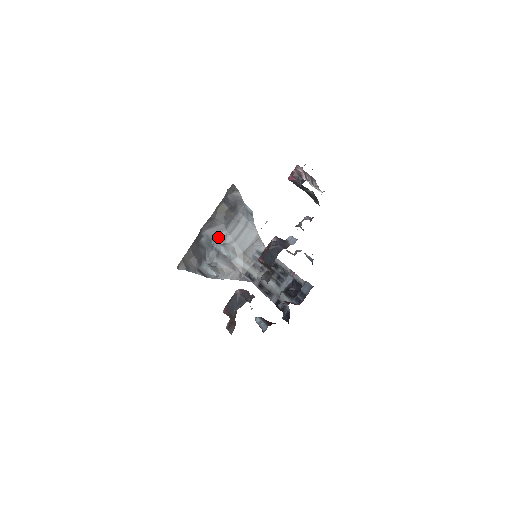
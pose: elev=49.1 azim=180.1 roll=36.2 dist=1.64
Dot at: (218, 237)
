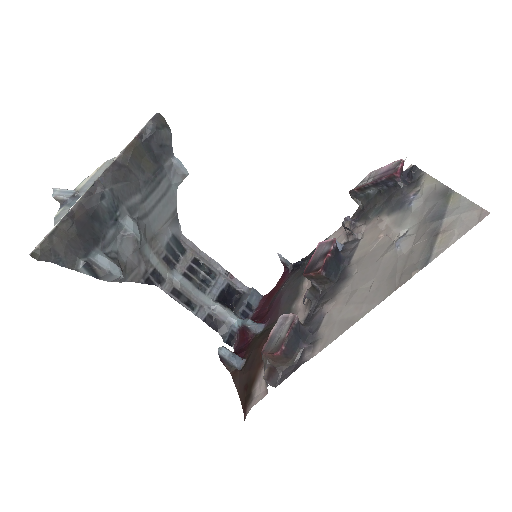
Dot at: (128, 203)
